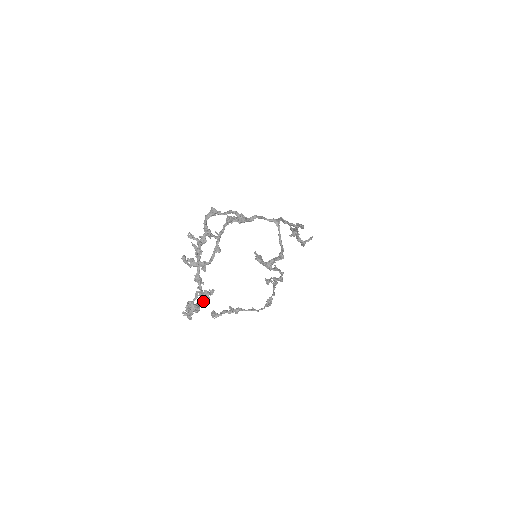
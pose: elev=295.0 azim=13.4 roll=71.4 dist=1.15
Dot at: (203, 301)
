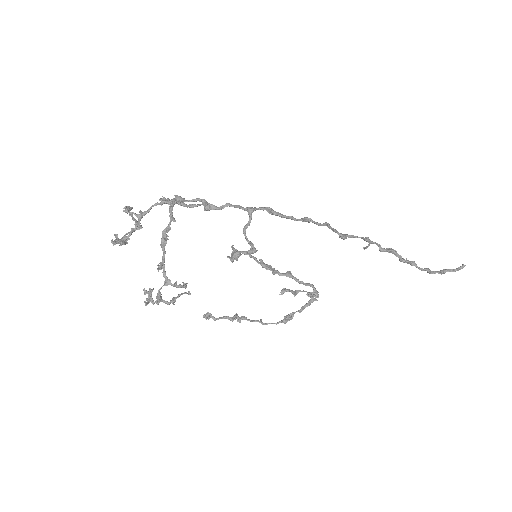
Dot at: occluded
